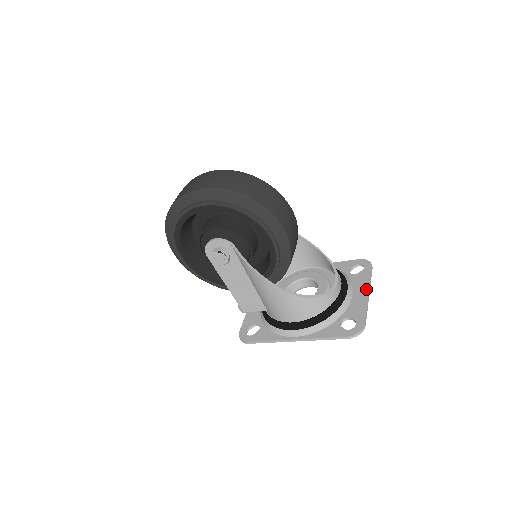
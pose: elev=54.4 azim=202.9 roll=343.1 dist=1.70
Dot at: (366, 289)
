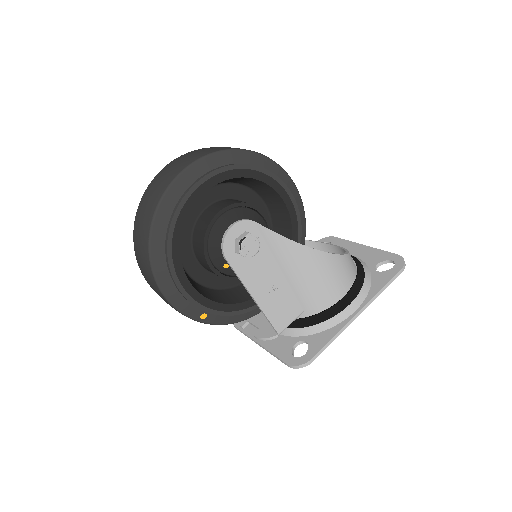
Dot at: (357, 245)
